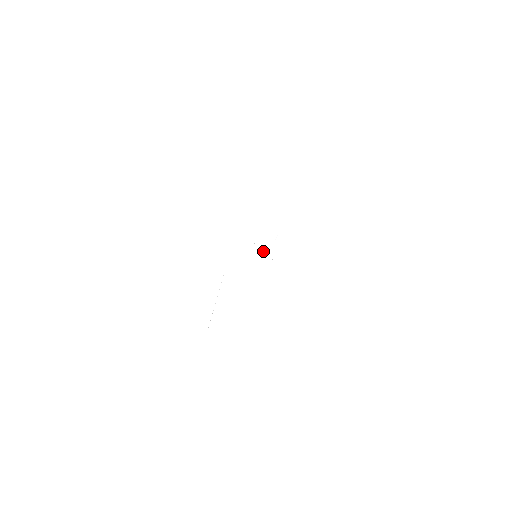
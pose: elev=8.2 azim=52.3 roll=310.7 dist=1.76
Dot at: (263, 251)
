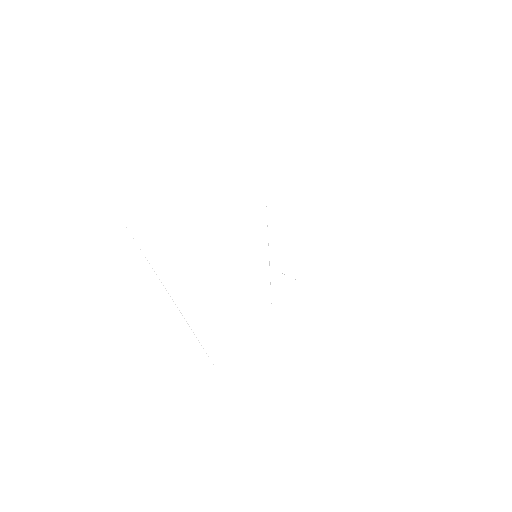
Dot at: occluded
